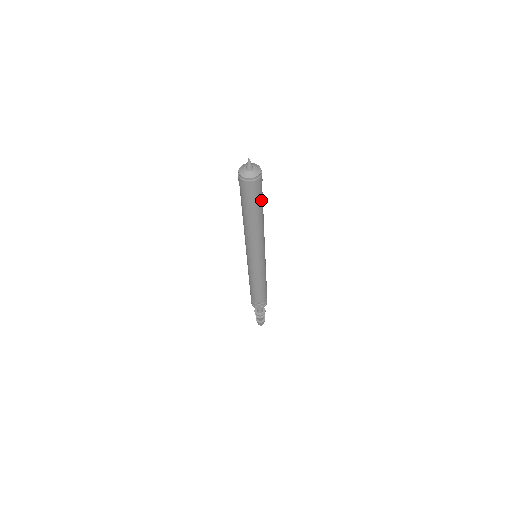
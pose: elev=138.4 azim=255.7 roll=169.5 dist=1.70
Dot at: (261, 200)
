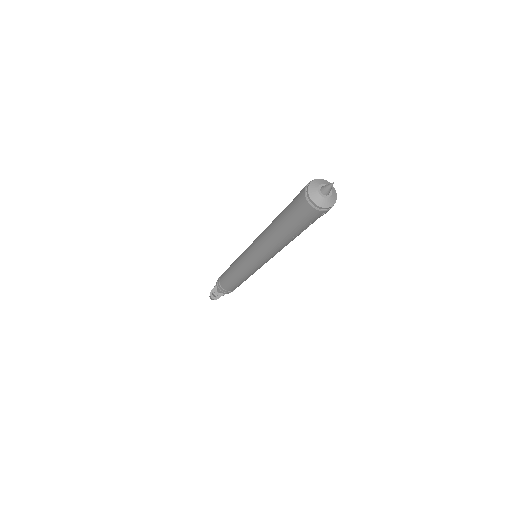
Dot at: (303, 227)
